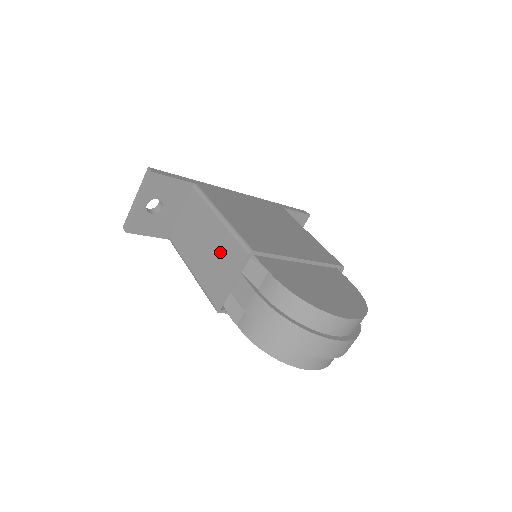
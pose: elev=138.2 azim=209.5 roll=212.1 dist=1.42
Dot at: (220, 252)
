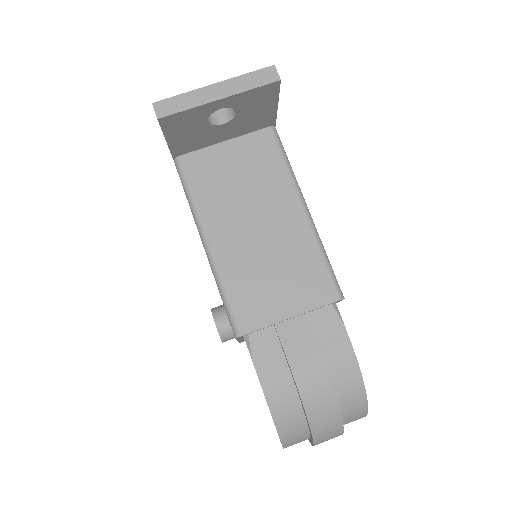
Dot at: (287, 261)
